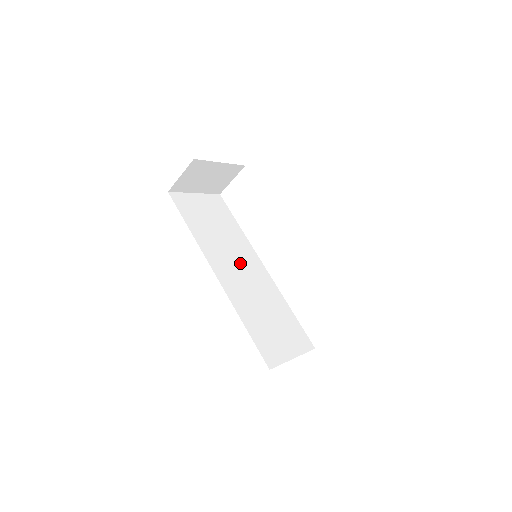
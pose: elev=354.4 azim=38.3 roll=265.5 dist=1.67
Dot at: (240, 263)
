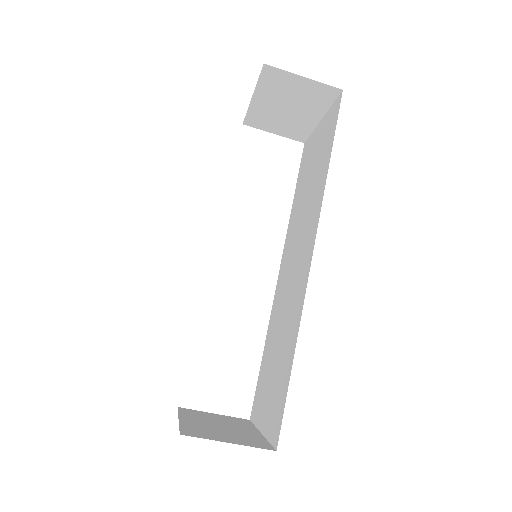
Dot at: occluded
